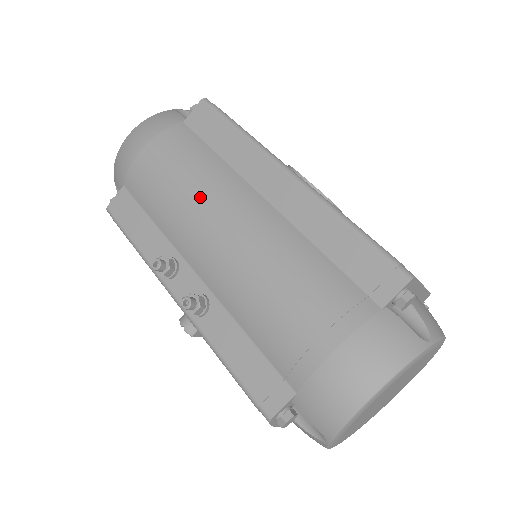
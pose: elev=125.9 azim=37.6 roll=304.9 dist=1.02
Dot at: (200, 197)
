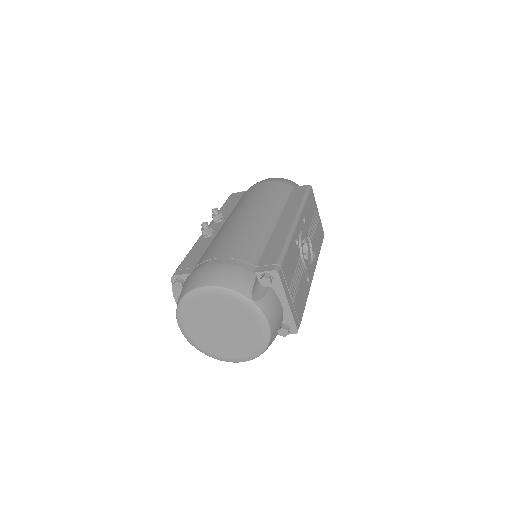
Dot at: (257, 203)
